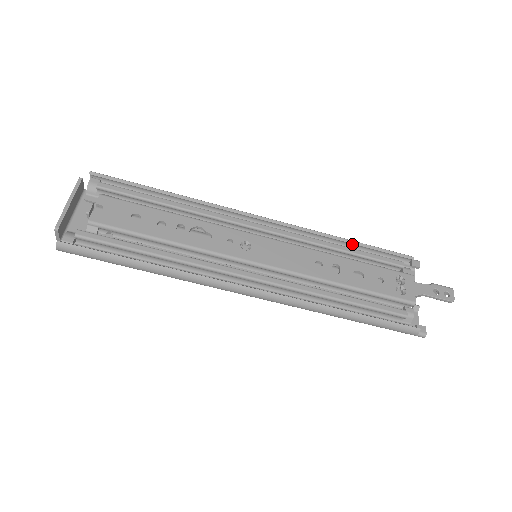
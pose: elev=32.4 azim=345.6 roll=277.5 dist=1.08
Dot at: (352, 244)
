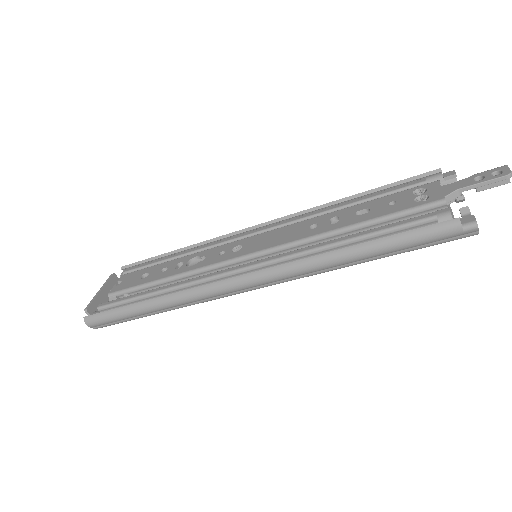
Dot at: occluded
